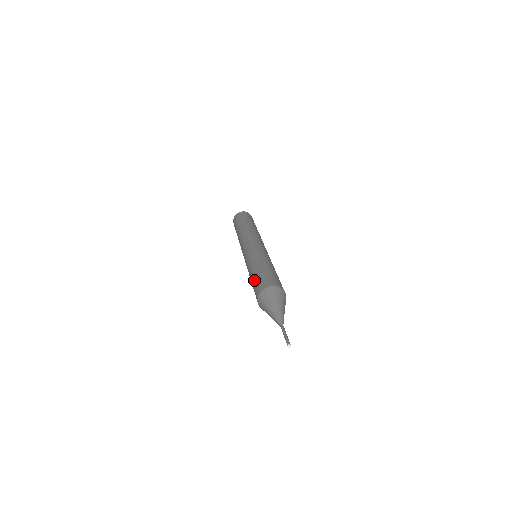
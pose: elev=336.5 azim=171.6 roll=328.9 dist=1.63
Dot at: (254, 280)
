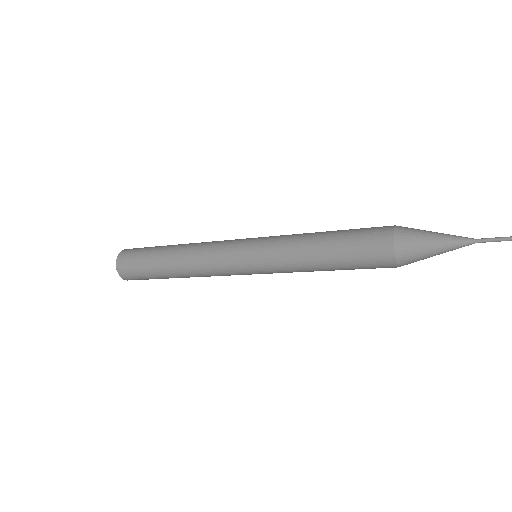
Dot at: (348, 236)
